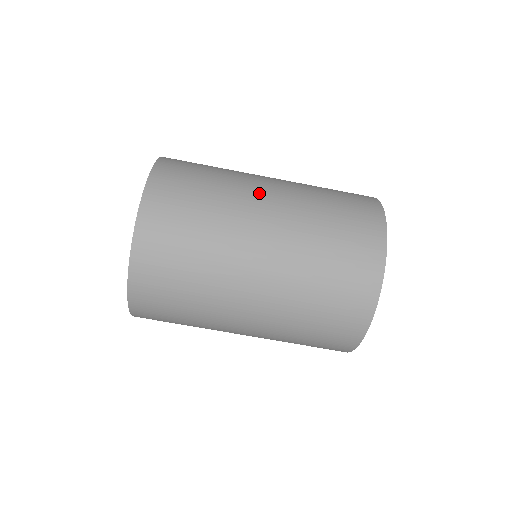
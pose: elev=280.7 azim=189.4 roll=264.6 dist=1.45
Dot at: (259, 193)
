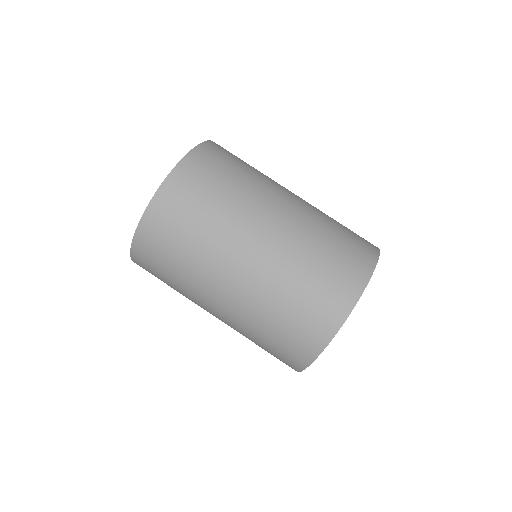
Dot at: (285, 190)
